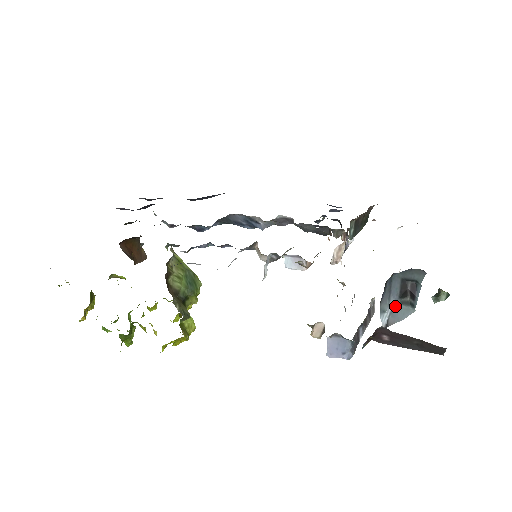
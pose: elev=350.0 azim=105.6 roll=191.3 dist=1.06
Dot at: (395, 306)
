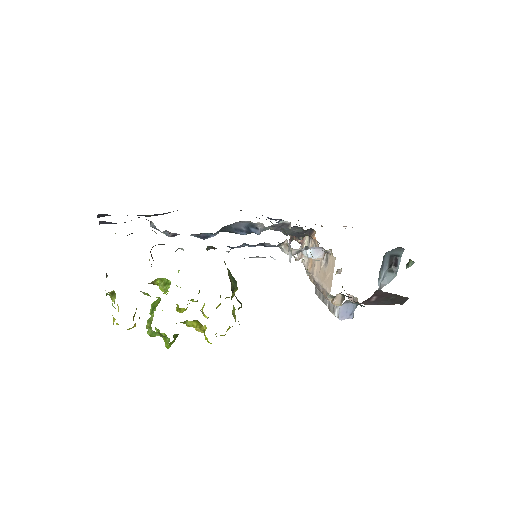
Dot at: (385, 274)
